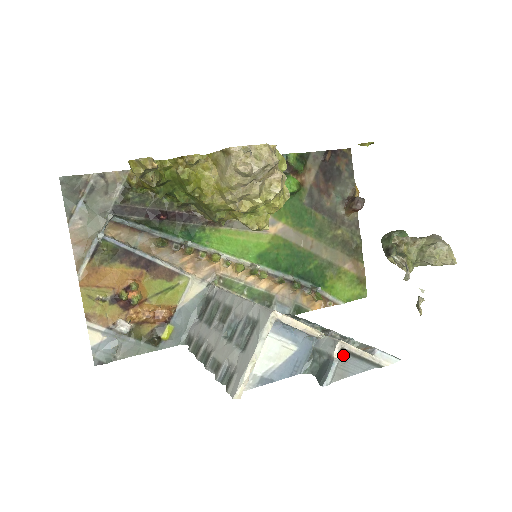
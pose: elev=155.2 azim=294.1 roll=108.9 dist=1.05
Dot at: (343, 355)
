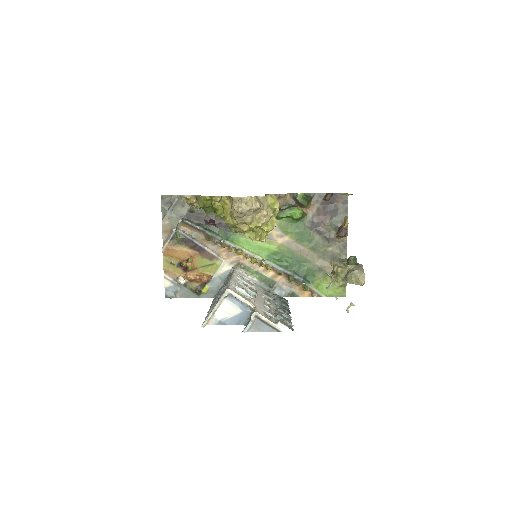
Dot at: (257, 319)
